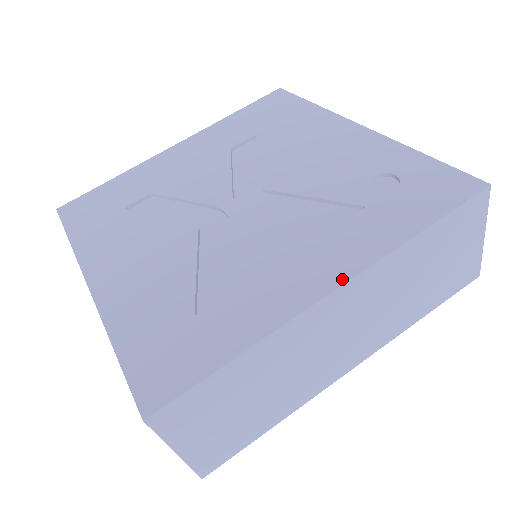
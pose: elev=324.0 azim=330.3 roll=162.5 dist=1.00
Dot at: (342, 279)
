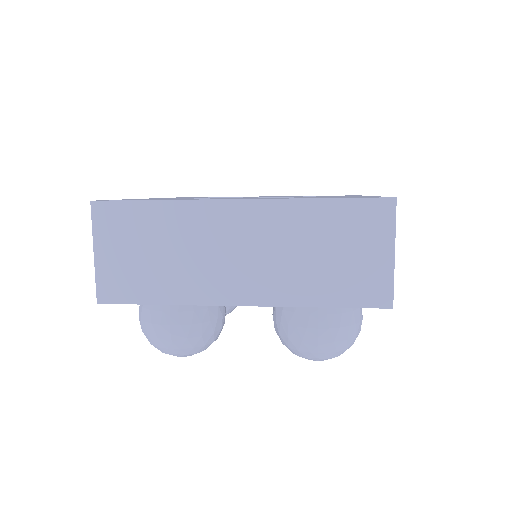
Dot at: occluded
